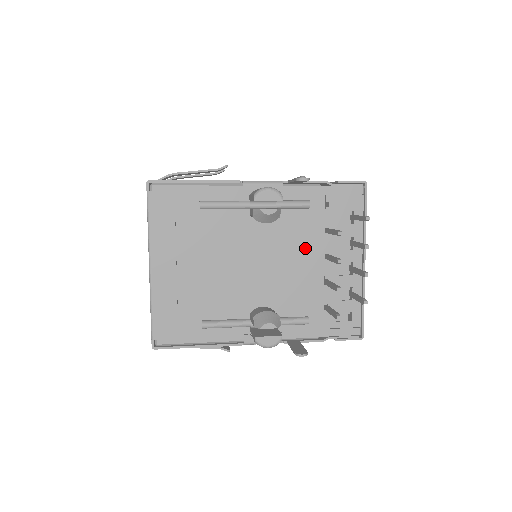
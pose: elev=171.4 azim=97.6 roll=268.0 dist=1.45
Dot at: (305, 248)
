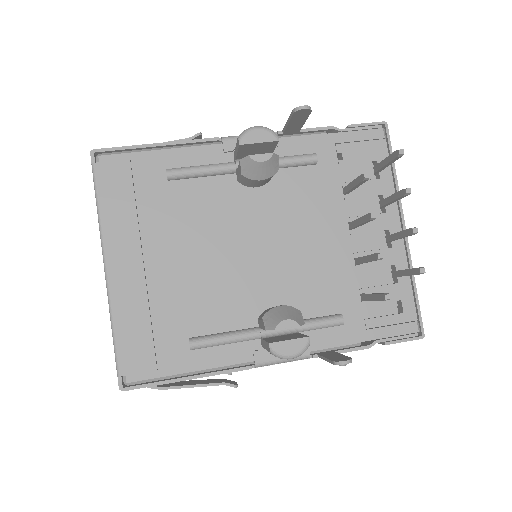
Dot at: (320, 218)
